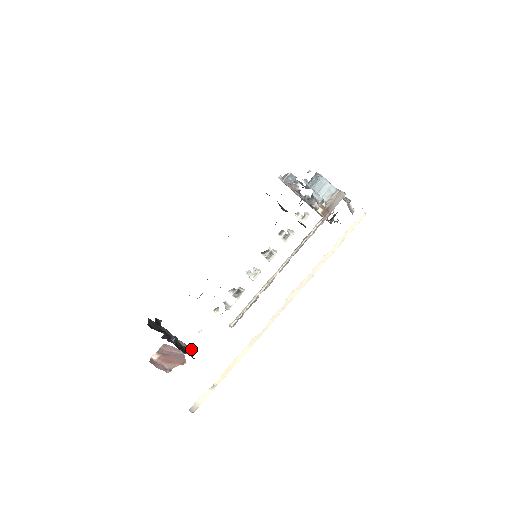
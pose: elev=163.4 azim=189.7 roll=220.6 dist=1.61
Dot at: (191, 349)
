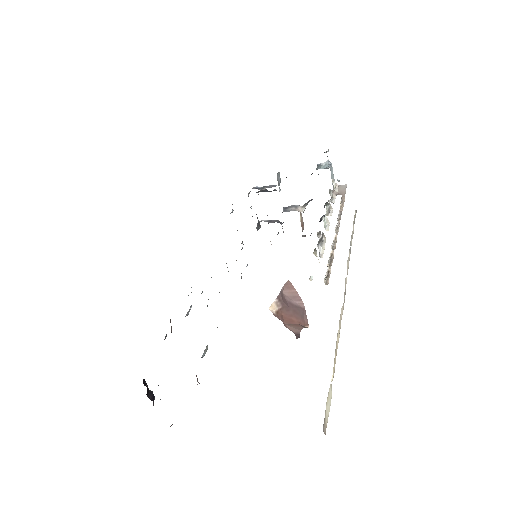
Dot at: occluded
